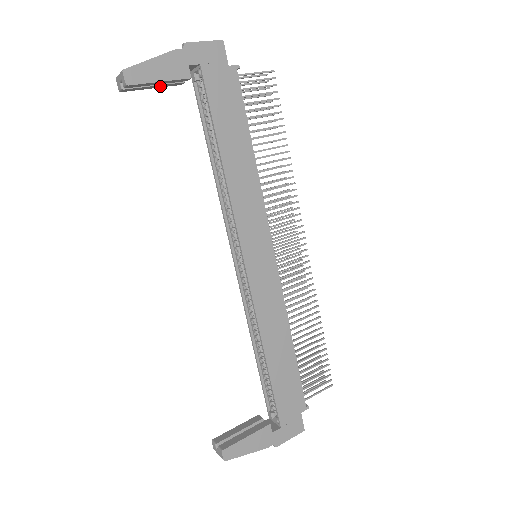
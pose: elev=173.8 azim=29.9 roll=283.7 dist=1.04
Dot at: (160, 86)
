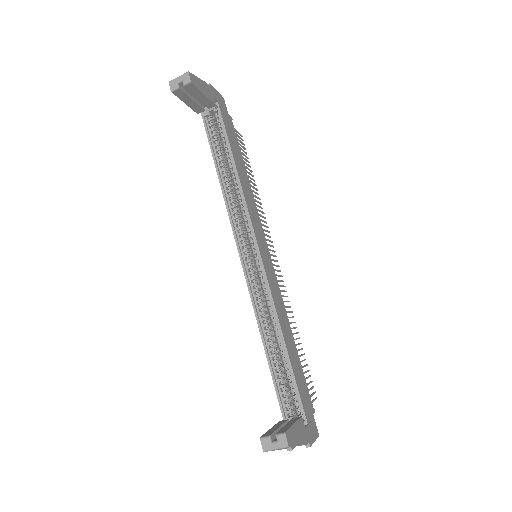
Dot at: (191, 104)
